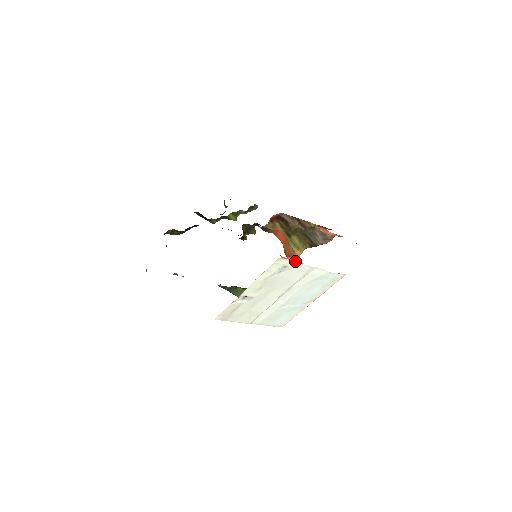
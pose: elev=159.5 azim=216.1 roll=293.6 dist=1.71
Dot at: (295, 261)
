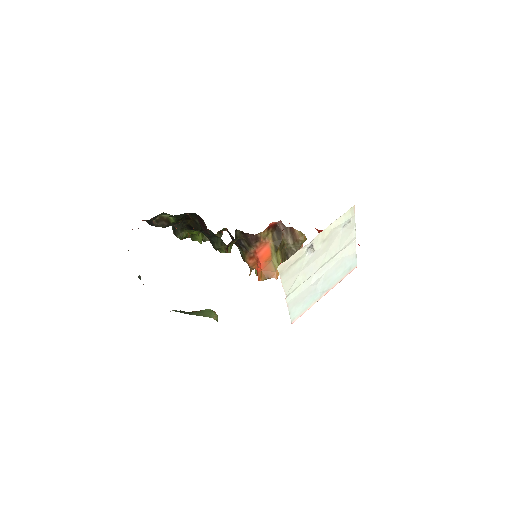
Dot at: occluded
